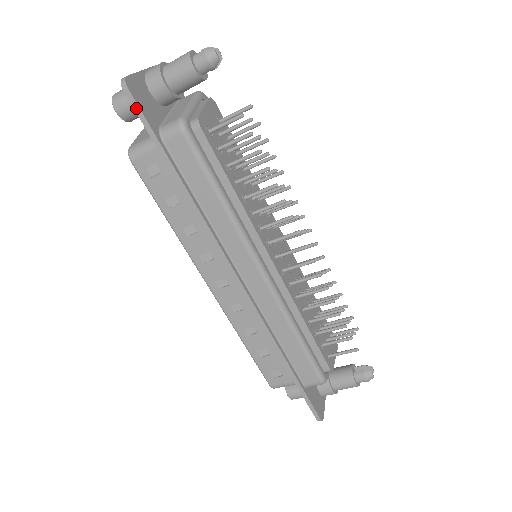
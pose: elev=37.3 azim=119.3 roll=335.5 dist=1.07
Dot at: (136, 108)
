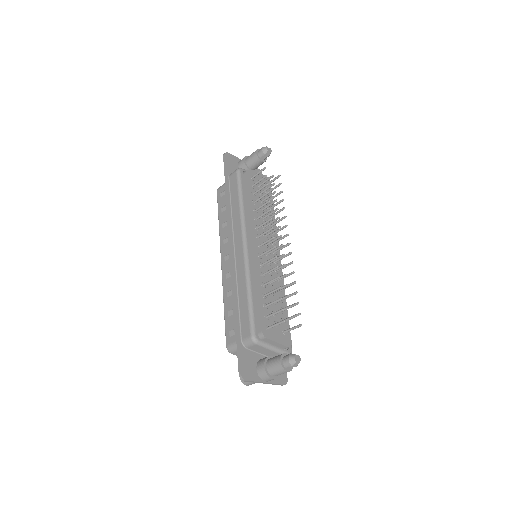
Dot at: (224, 162)
